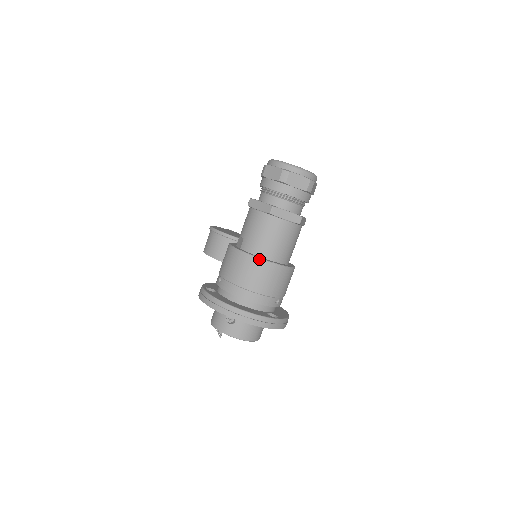
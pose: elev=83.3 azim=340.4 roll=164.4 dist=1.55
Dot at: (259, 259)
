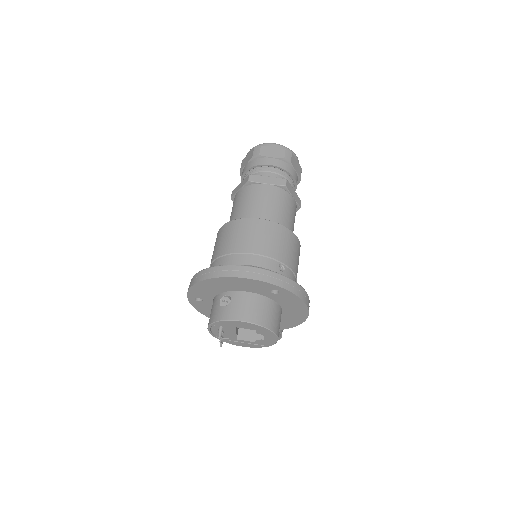
Dot at: (244, 219)
